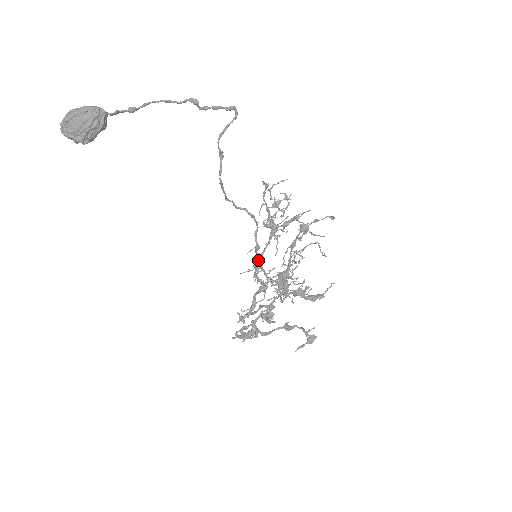
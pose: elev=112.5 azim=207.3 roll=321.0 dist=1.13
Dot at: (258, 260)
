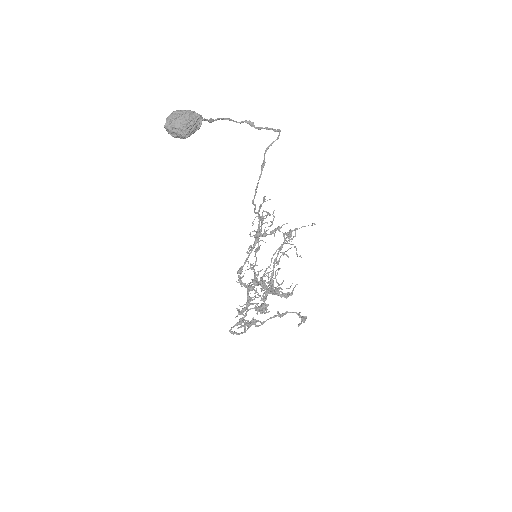
Dot at: (242, 267)
